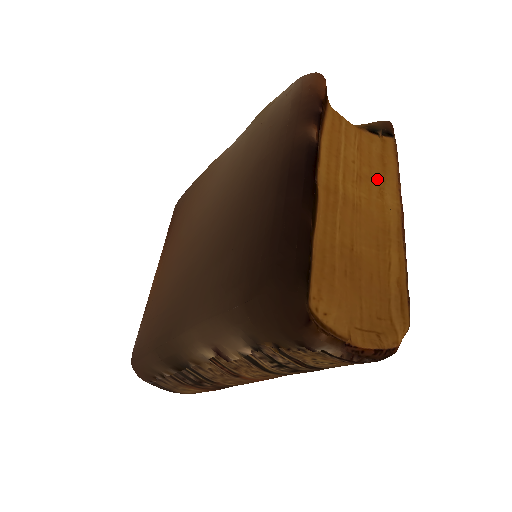
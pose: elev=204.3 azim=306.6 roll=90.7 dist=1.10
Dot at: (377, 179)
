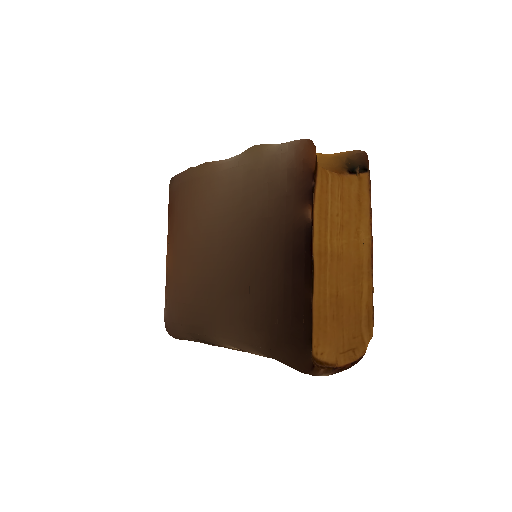
Dot at: (354, 221)
